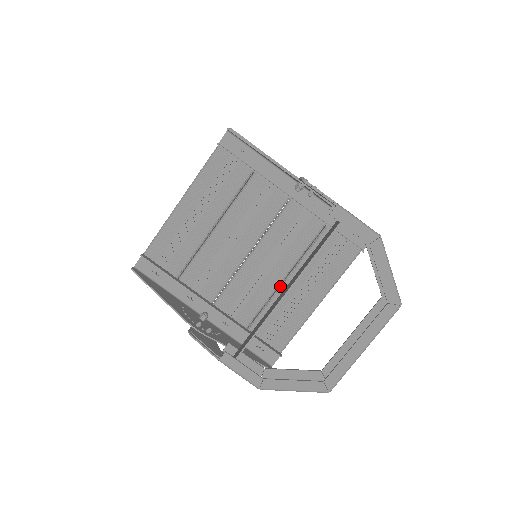
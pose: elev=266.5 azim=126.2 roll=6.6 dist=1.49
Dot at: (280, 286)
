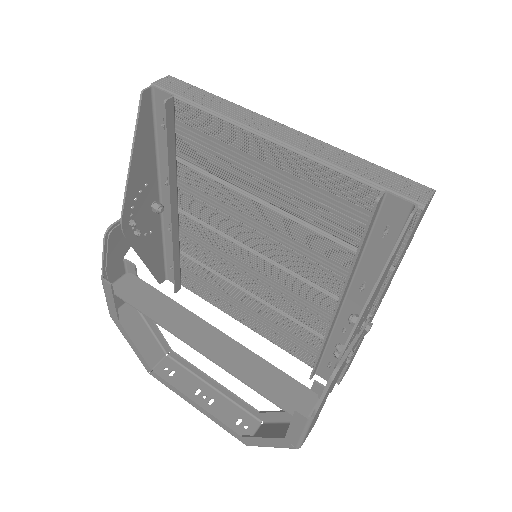
Dot at: (239, 286)
